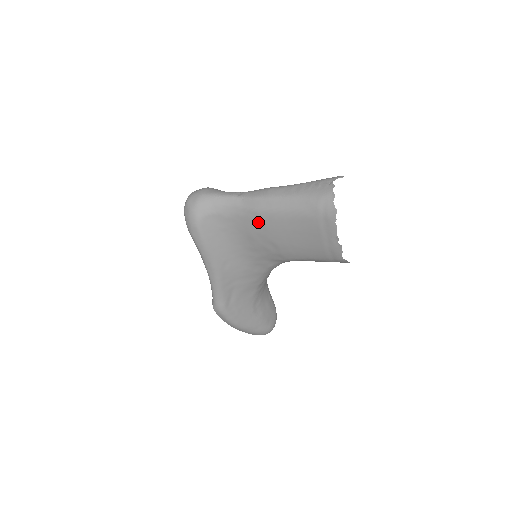
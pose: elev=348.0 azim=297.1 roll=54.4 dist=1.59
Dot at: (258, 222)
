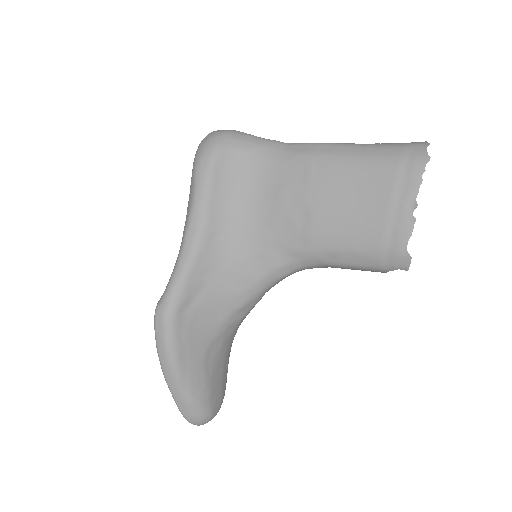
Dot at: (300, 171)
